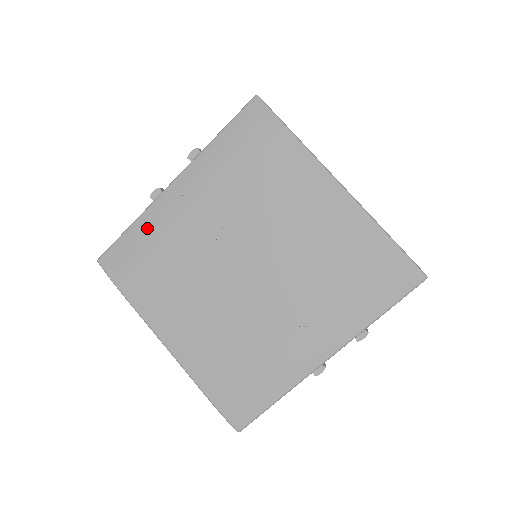
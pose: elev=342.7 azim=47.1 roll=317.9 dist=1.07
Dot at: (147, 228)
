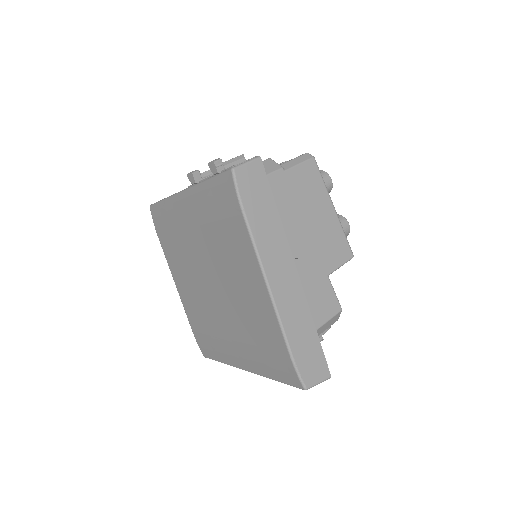
Dot at: (169, 210)
